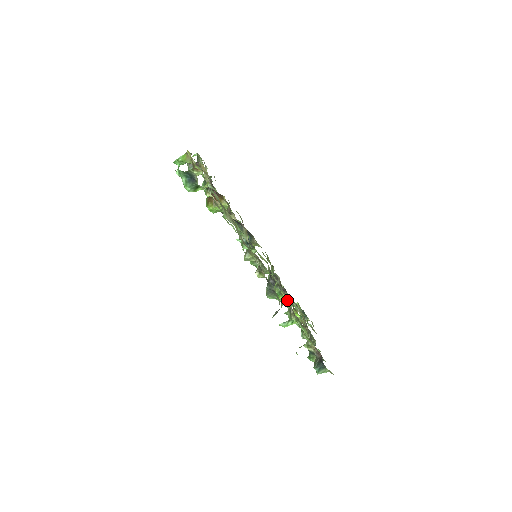
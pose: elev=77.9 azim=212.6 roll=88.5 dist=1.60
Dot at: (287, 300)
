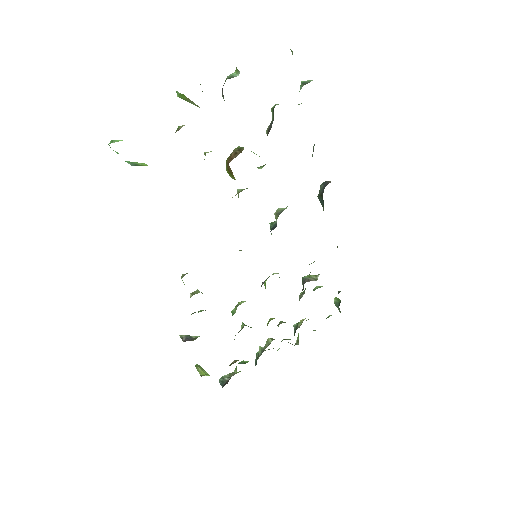
Dot at: occluded
